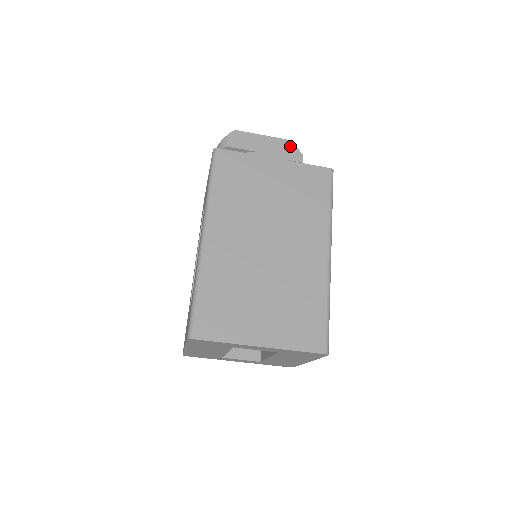
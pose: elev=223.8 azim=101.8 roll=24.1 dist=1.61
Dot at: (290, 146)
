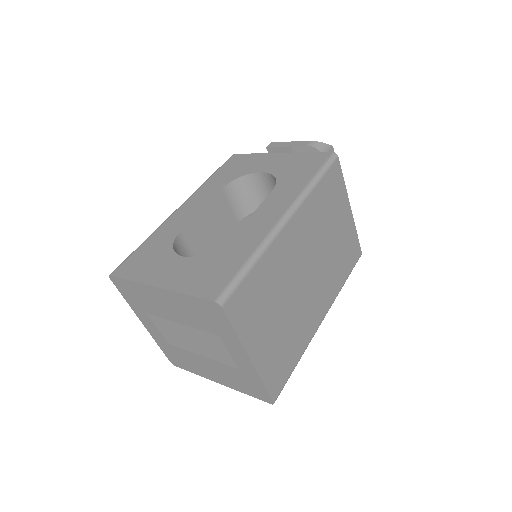
Dot at: occluded
